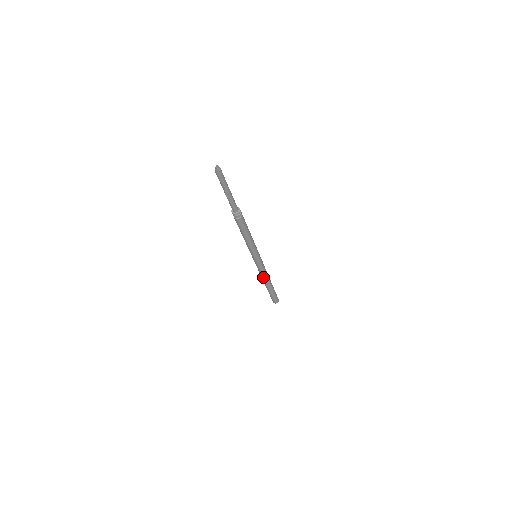
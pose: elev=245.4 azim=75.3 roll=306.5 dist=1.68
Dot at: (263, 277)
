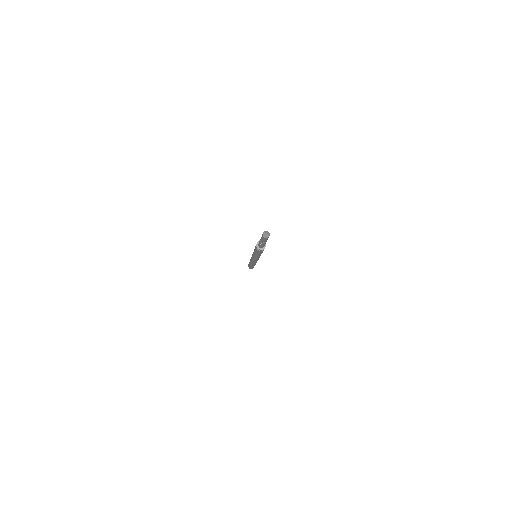
Dot at: (255, 263)
